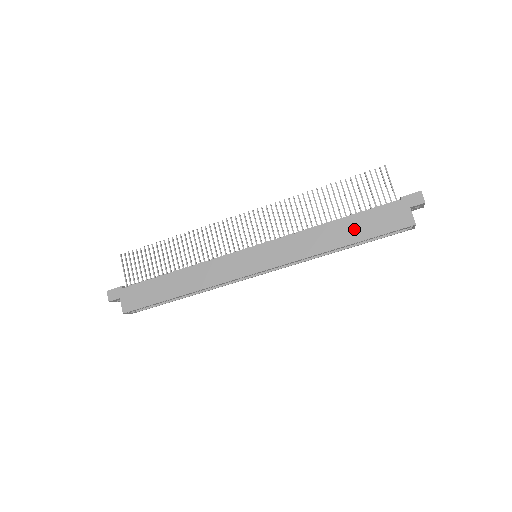
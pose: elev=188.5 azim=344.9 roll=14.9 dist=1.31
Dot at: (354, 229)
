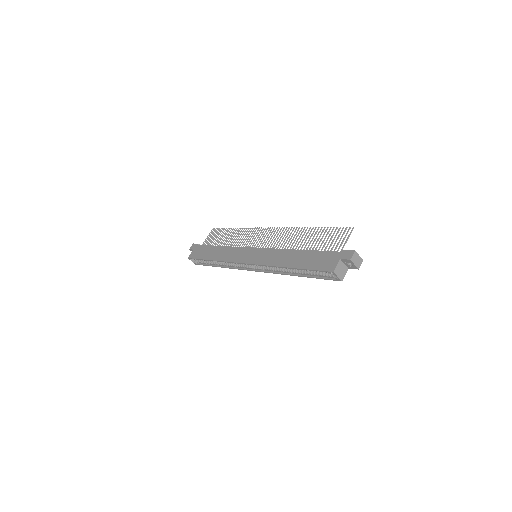
Dot at: (303, 259)
